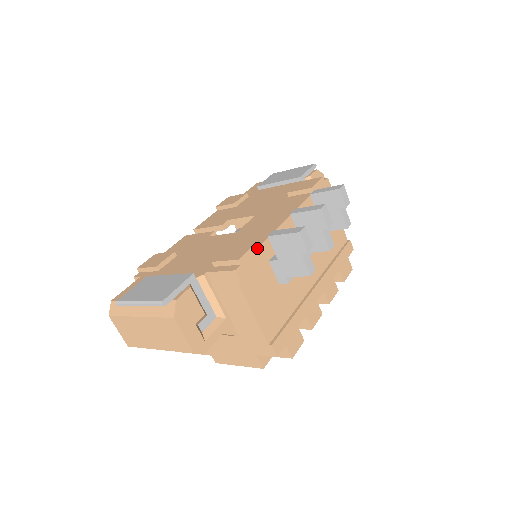
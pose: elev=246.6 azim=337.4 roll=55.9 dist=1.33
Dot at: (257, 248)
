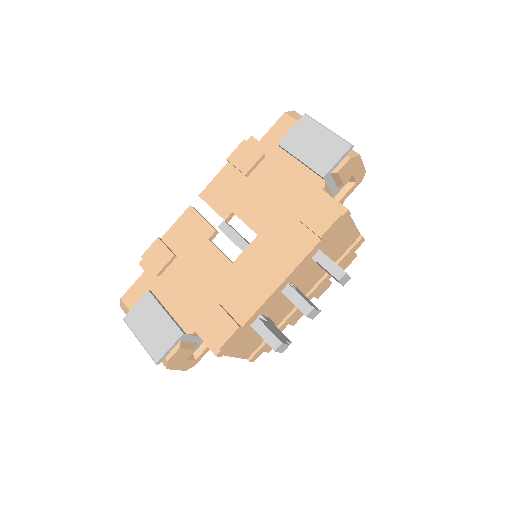
Dot at: (240, 329)
